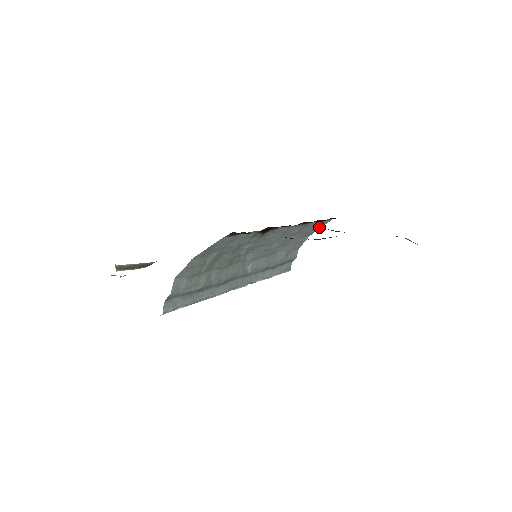
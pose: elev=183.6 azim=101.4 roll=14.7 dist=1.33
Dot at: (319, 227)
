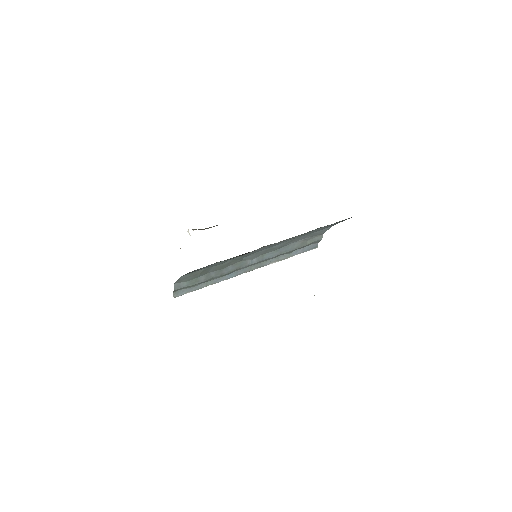
Dot at: (338, 222)
